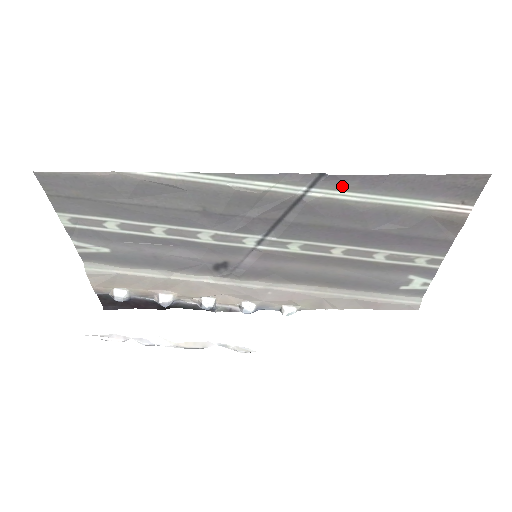
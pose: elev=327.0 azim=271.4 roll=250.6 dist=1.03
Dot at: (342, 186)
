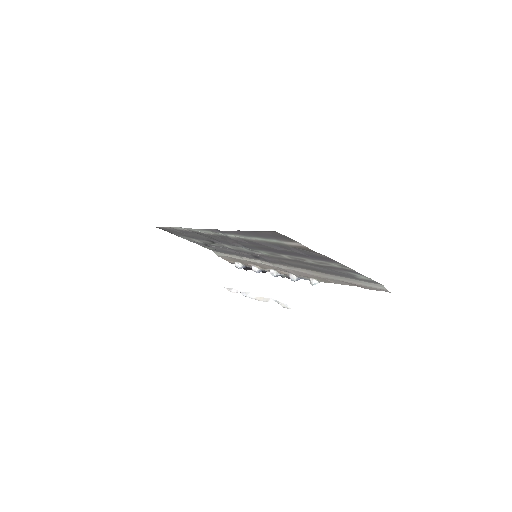
Dot at: (231, 233)
